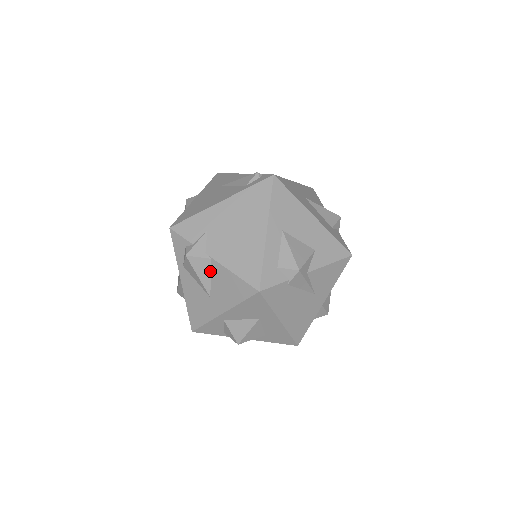
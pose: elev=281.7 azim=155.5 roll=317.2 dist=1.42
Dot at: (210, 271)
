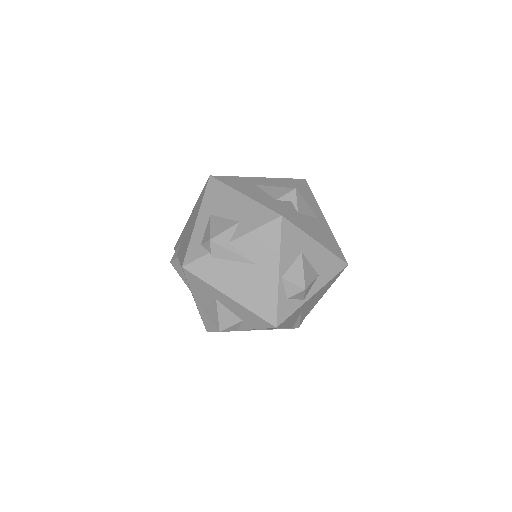
Dot at: occluded
